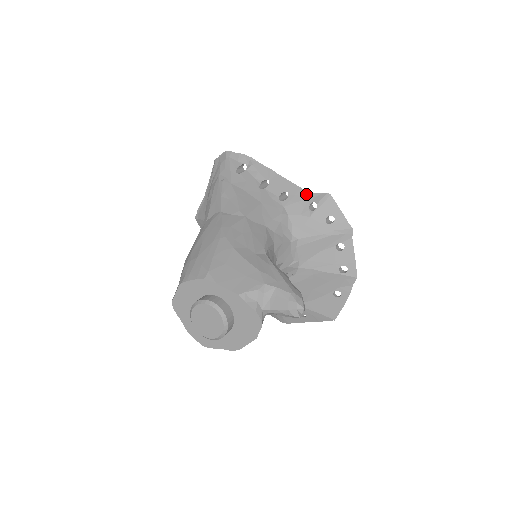
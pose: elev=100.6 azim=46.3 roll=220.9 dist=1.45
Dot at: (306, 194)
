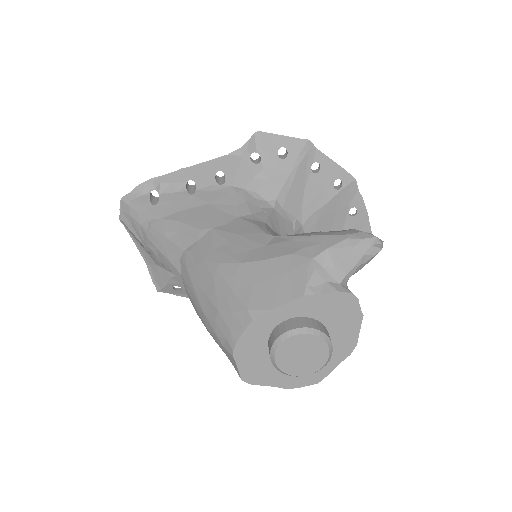
Dot at: (236, 155)
